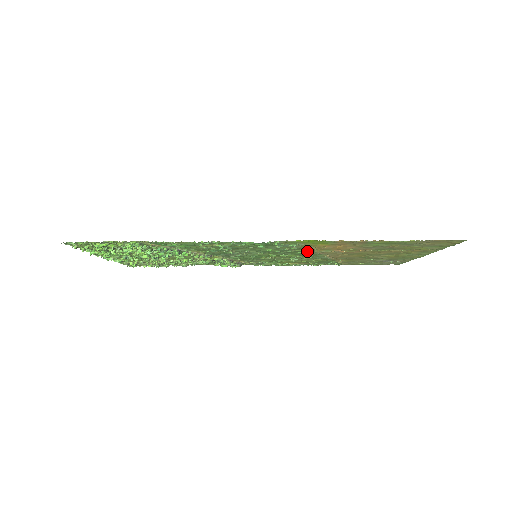
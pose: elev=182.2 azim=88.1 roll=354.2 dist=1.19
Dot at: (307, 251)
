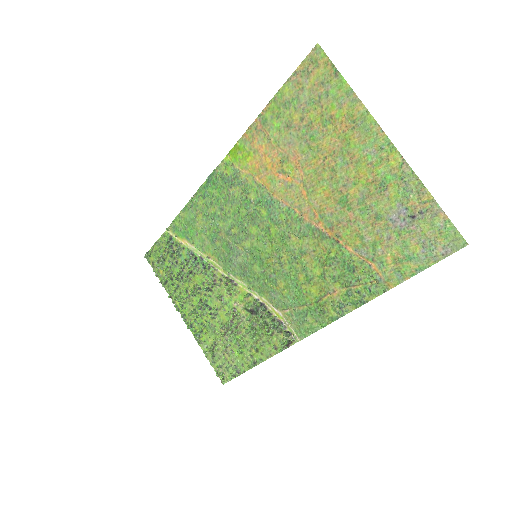
Dot at: (263, 197)
